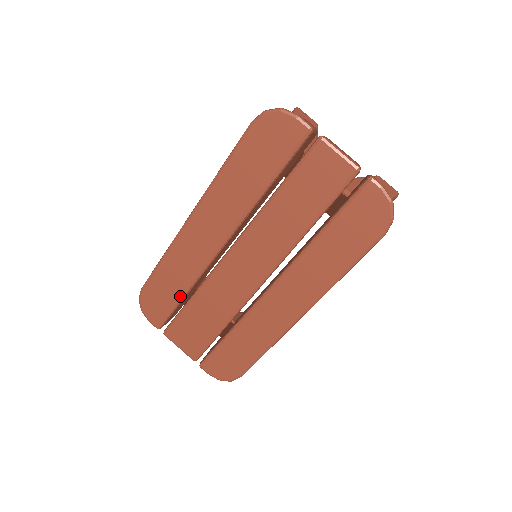
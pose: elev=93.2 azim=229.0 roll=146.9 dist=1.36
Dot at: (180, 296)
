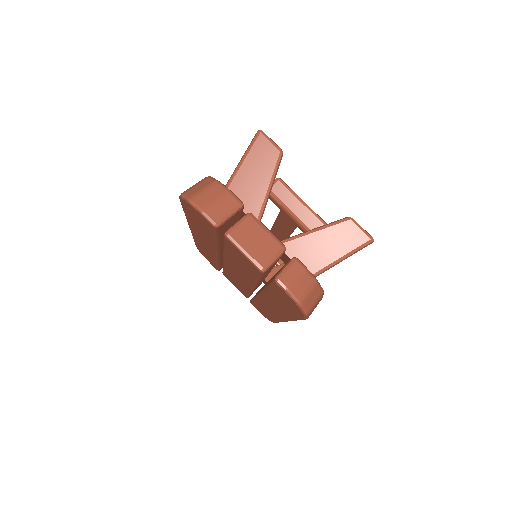
Dot at: (216, 264)
